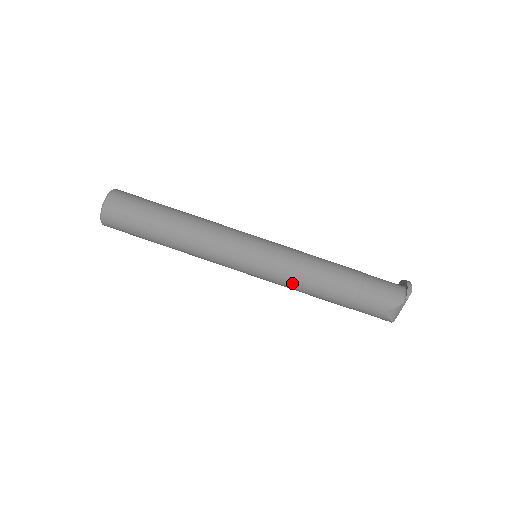
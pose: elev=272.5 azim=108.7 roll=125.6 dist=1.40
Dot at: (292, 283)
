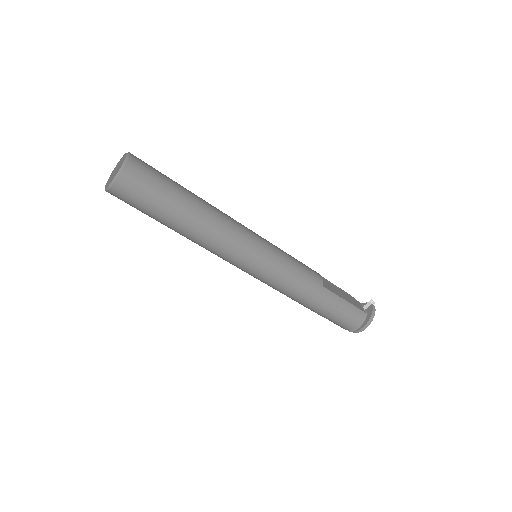
Dot at: occluded
